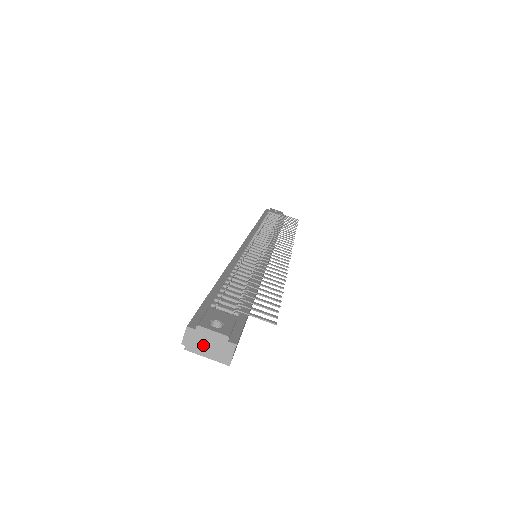
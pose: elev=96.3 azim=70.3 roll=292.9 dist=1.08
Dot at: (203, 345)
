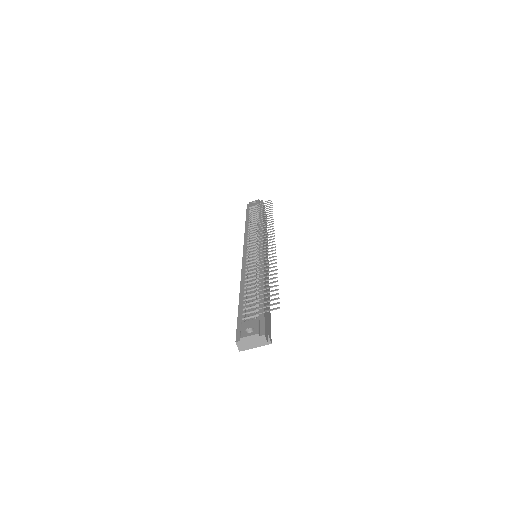
Dot at: (249, 345)
